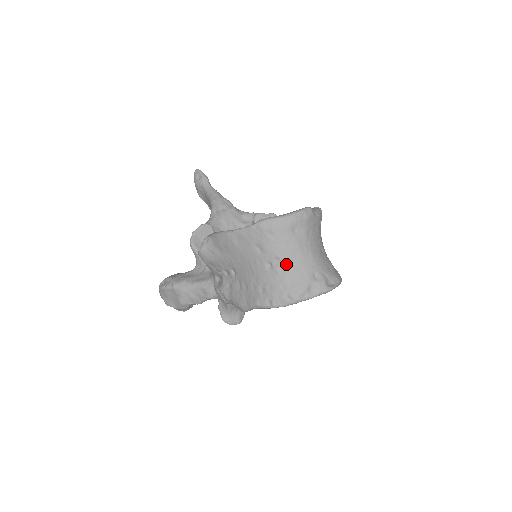
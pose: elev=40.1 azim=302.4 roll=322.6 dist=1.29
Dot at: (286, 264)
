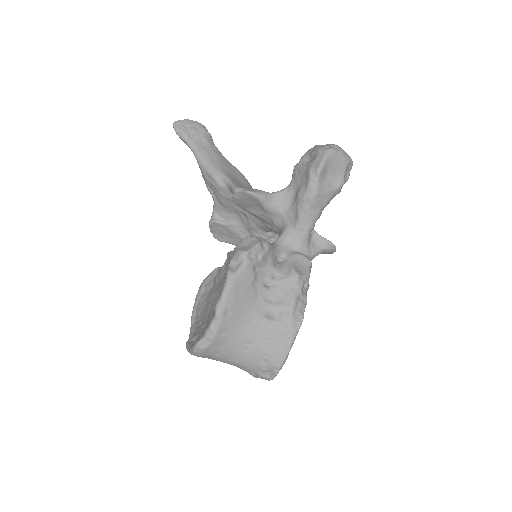
Dot at: occluded
